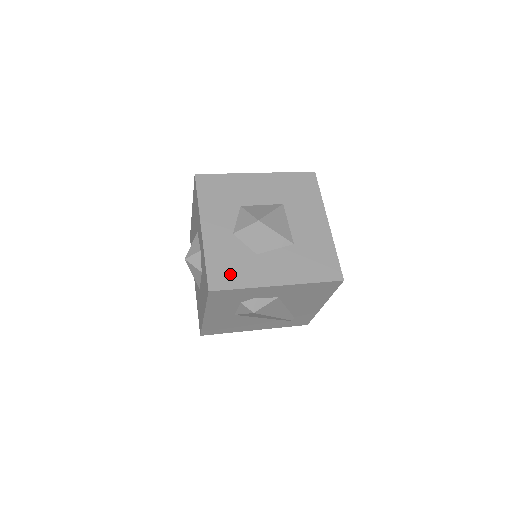
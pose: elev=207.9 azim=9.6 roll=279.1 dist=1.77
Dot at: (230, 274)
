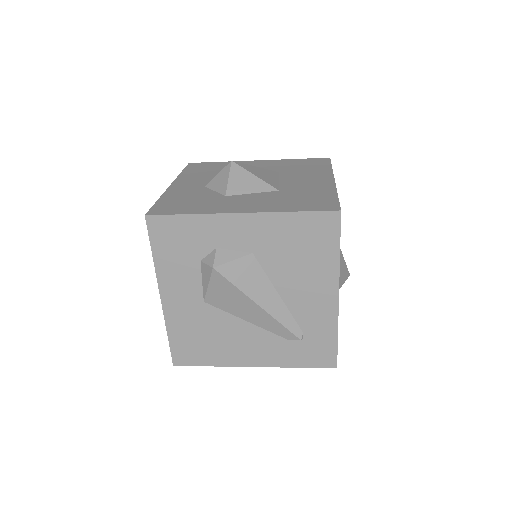
Dot at: (181, 206)
